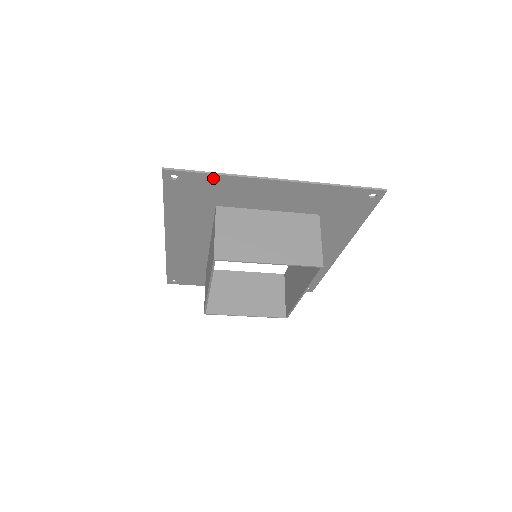
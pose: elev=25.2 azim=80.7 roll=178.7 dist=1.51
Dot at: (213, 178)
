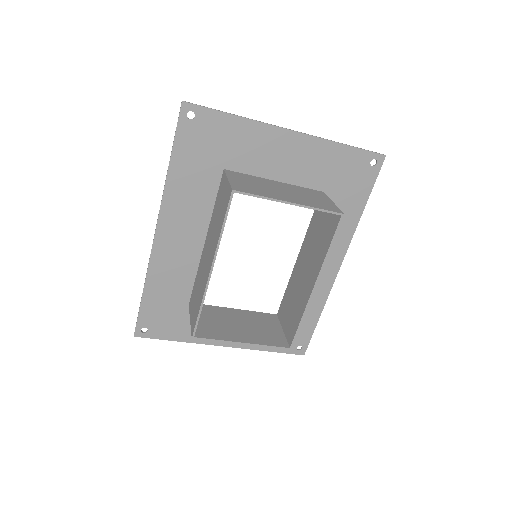
Dot at: (229, 121)
